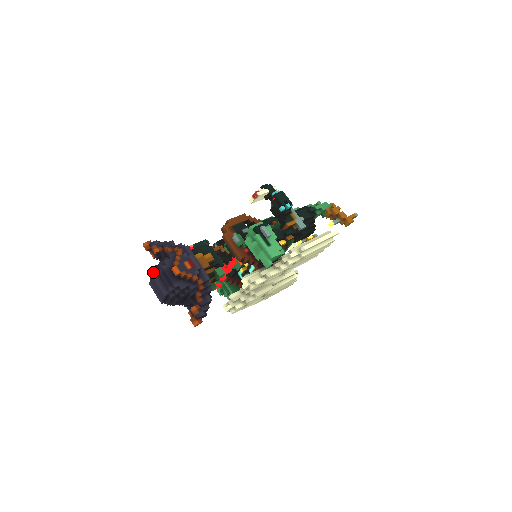
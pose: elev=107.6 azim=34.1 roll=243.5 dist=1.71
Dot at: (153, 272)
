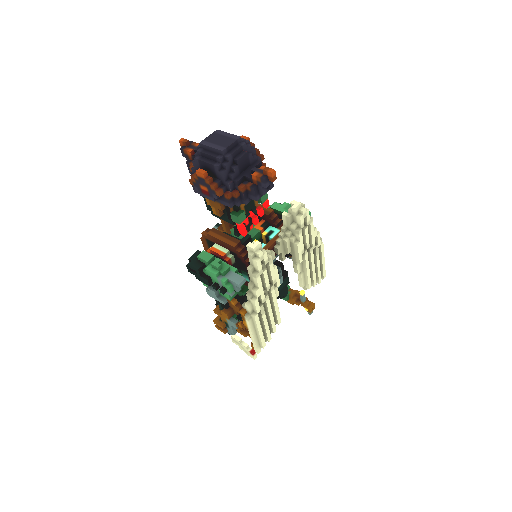
Dot at: occluded
